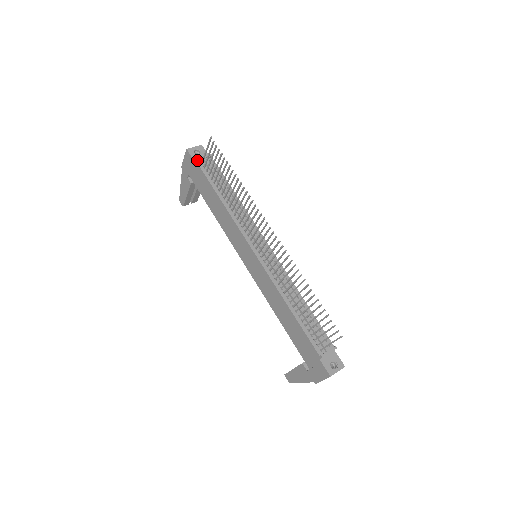
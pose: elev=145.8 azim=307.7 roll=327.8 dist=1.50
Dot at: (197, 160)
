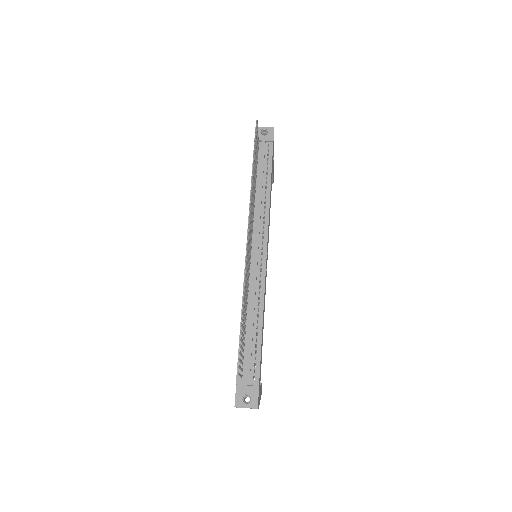
Dot at: occluded
